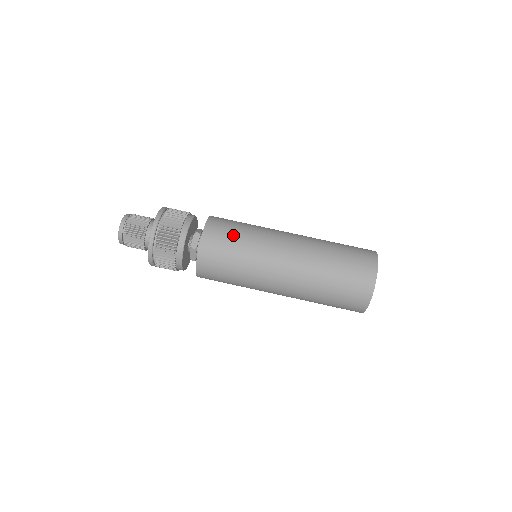
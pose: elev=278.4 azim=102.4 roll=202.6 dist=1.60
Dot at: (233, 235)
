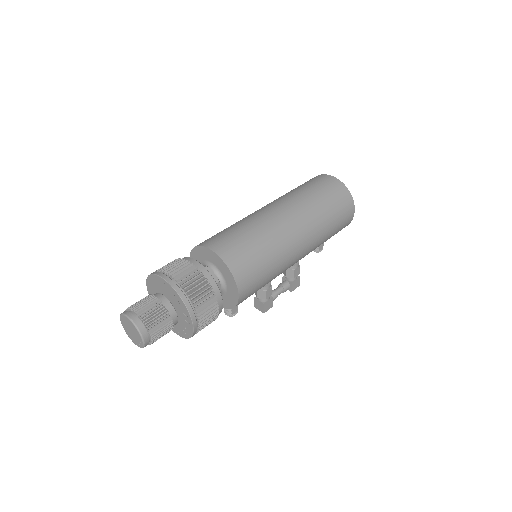
Dot at: occluded
